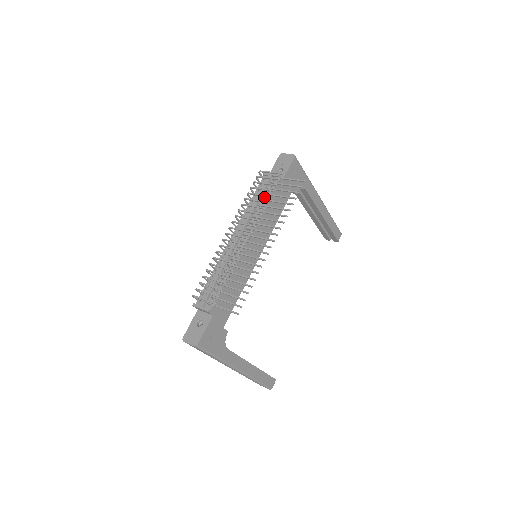
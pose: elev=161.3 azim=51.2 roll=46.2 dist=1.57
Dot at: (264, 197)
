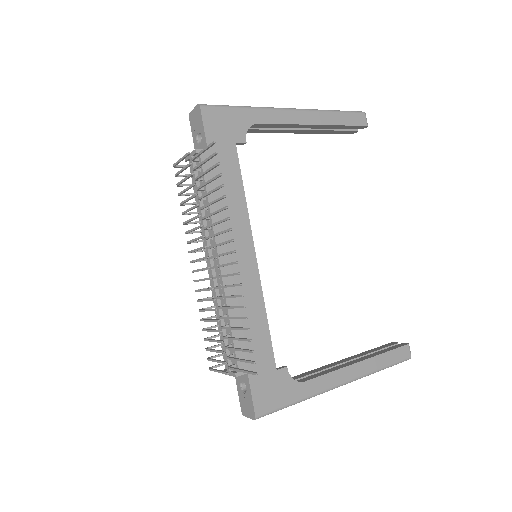
Dot at: (202, 191)
